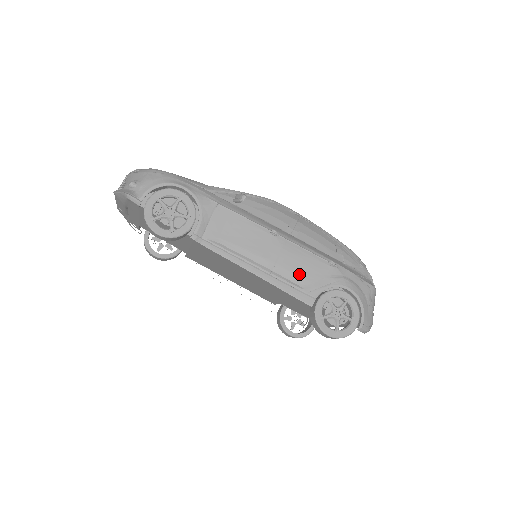
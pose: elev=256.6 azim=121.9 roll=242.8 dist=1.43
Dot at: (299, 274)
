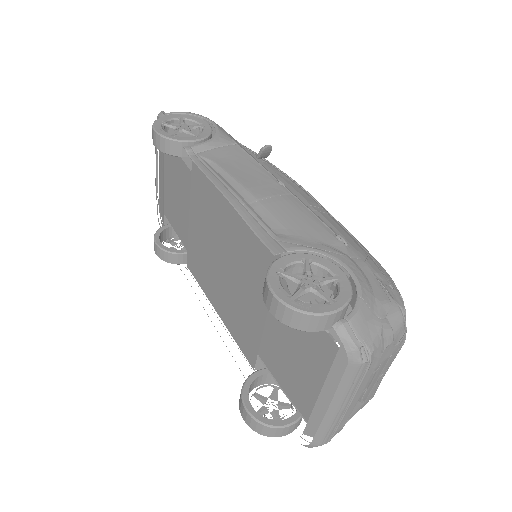
Dot at: (283, 222)
